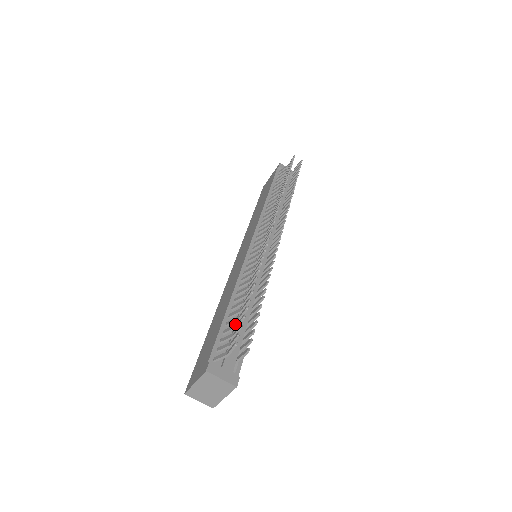
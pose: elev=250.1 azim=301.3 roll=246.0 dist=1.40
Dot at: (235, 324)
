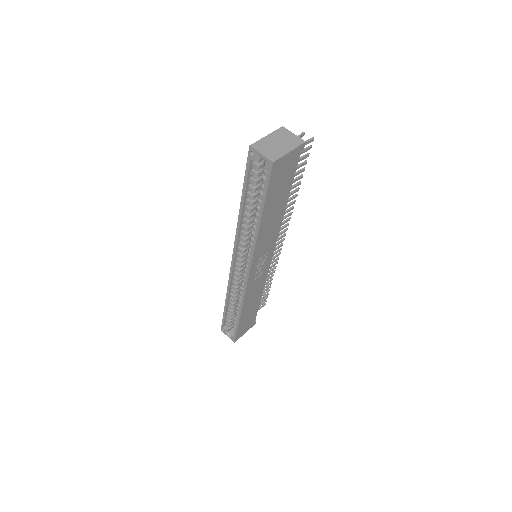
Dot at: occluded
